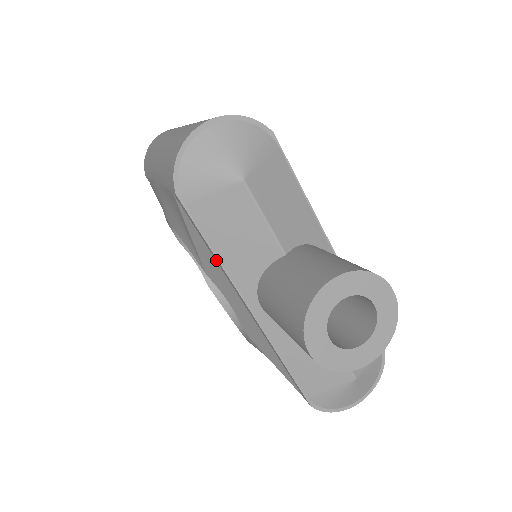
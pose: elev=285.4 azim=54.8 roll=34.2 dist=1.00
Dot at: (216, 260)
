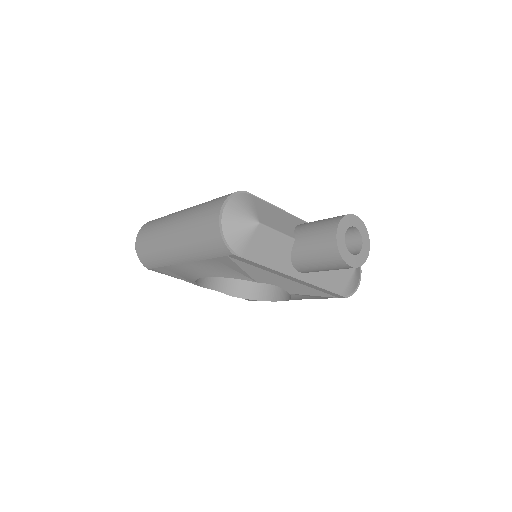
Dot at: (265, 269)
